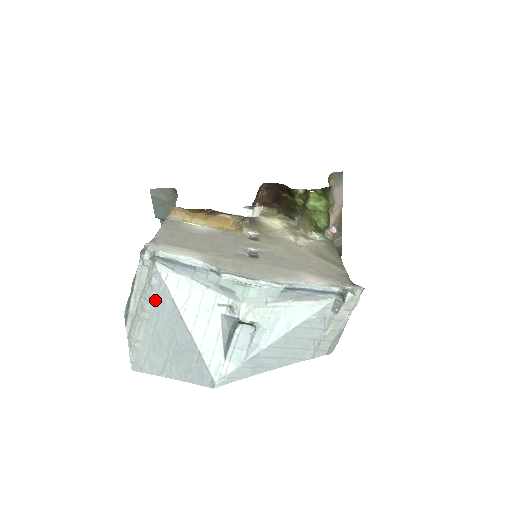
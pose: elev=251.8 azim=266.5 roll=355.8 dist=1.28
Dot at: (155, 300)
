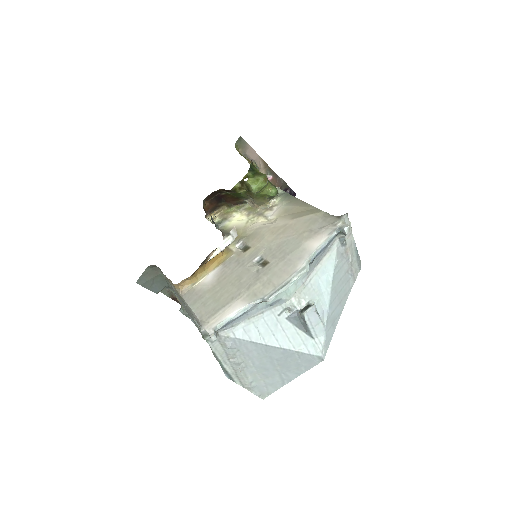
Dot at: (240, 353)
